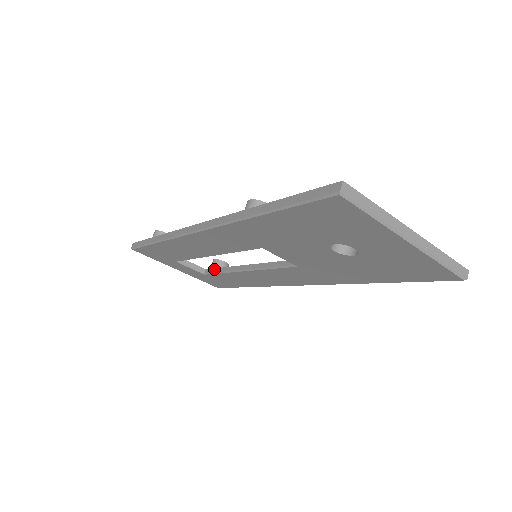
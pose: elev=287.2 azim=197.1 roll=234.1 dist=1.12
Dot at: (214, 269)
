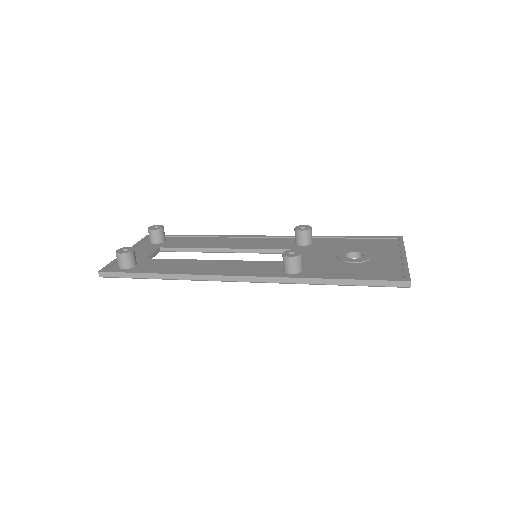
Dot at: (175, 249)
